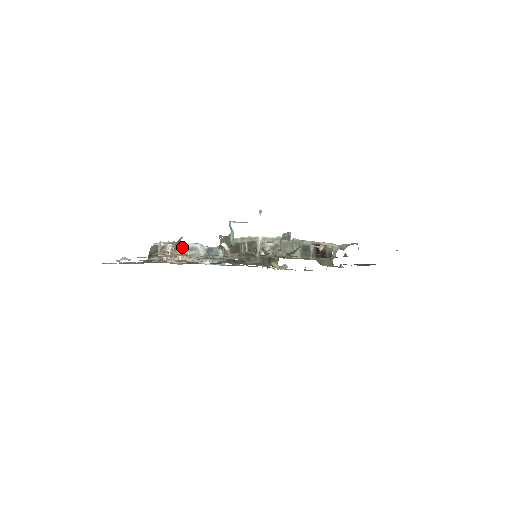
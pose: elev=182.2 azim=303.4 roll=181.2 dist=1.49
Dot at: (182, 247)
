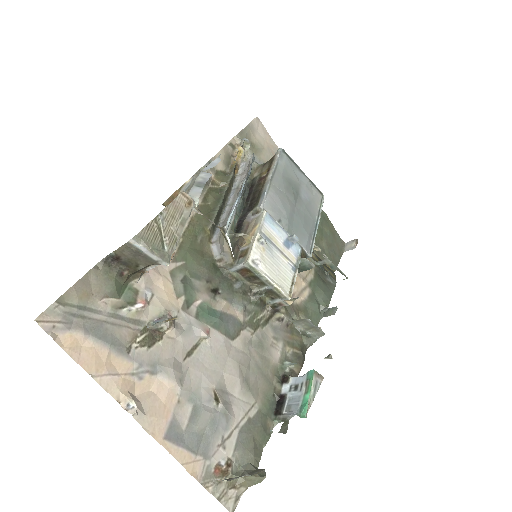
Dot at: (174, 238)
